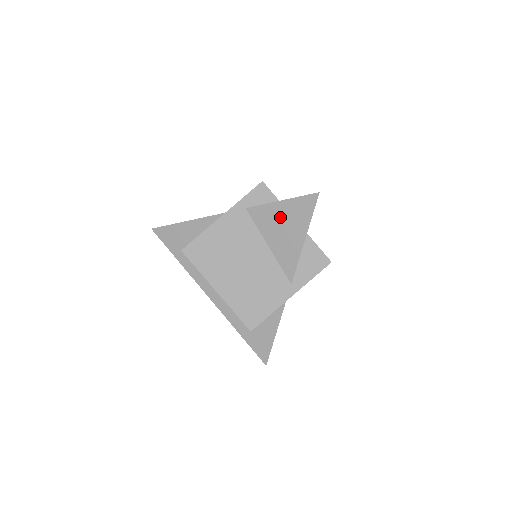
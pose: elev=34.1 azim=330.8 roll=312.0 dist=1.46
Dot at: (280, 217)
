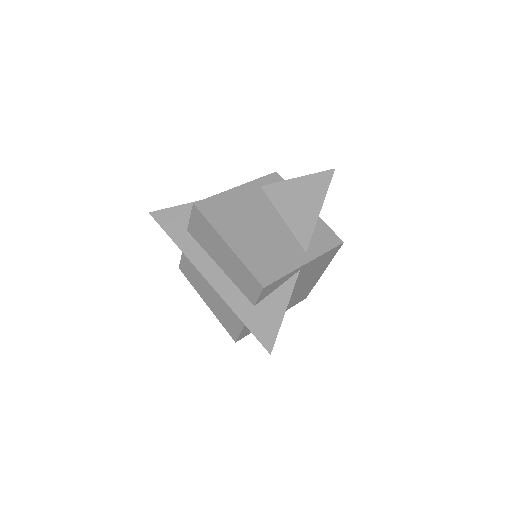
Dot at: (296, 191)
